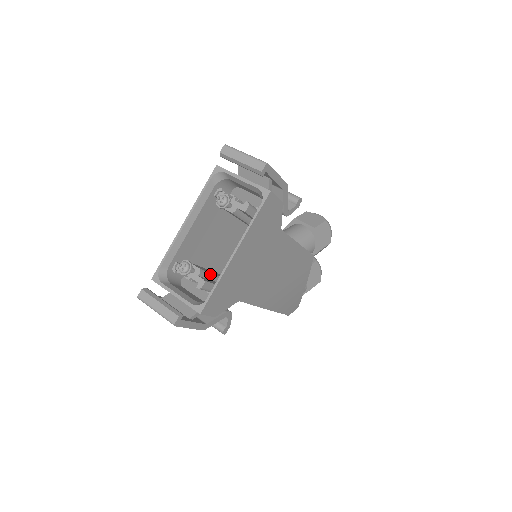
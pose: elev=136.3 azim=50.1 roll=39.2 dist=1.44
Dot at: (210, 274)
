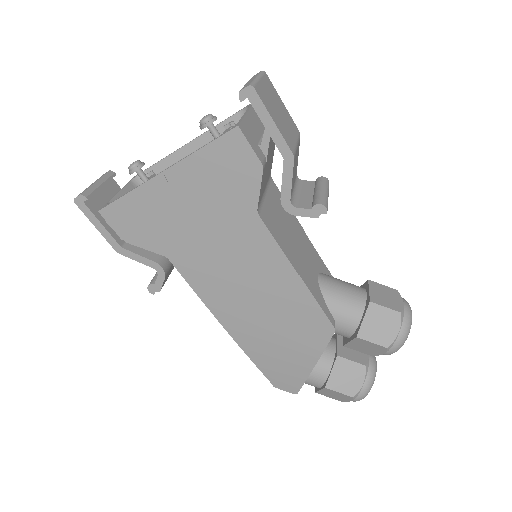
Dot at: occluded
